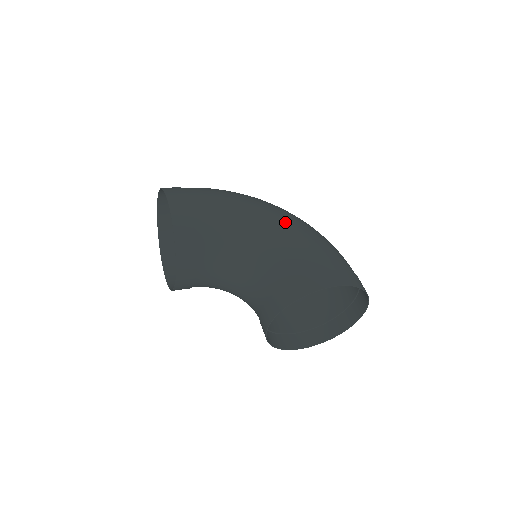
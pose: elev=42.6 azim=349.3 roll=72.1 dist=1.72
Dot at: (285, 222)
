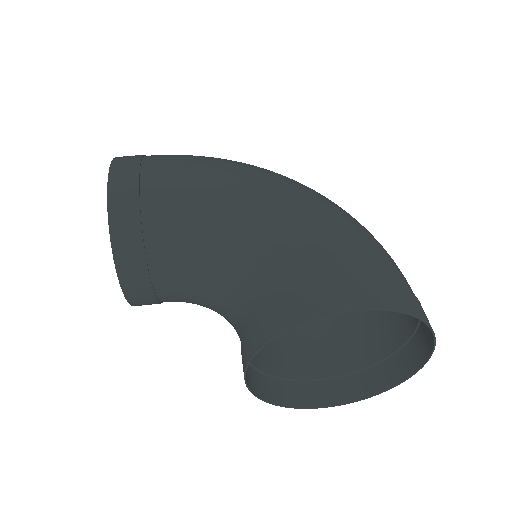
Dot at: (287, 199)
